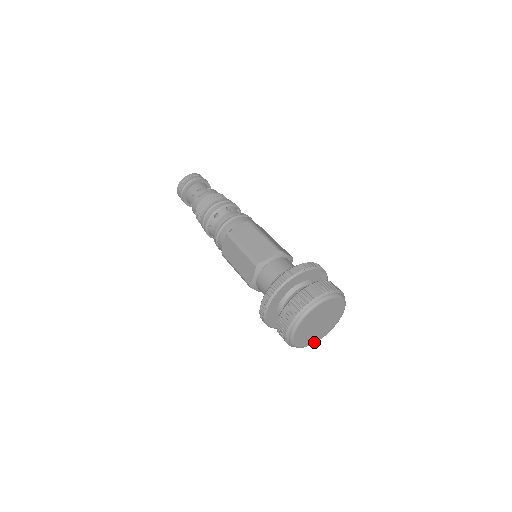
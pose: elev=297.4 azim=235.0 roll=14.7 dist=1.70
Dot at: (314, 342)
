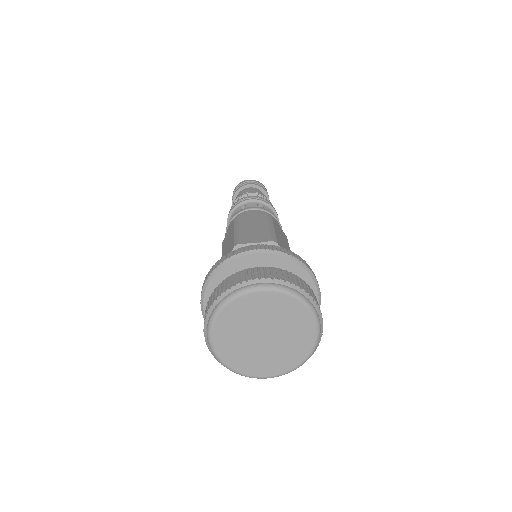
Dot at: (254, 374)
